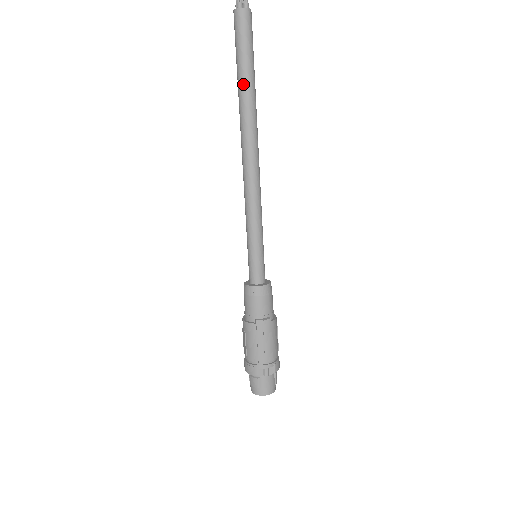
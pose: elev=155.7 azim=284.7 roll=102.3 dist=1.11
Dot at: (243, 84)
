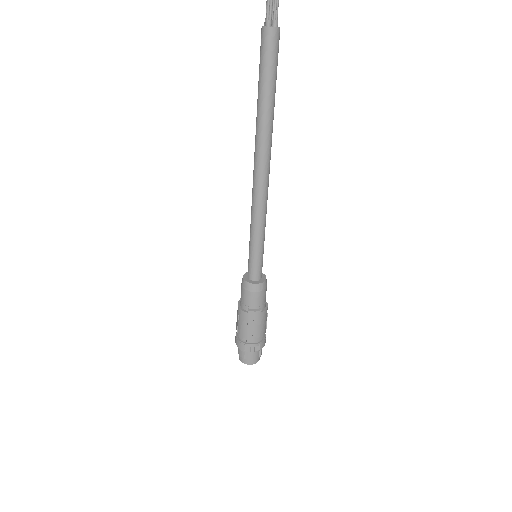
Dot at: (262, 104)
